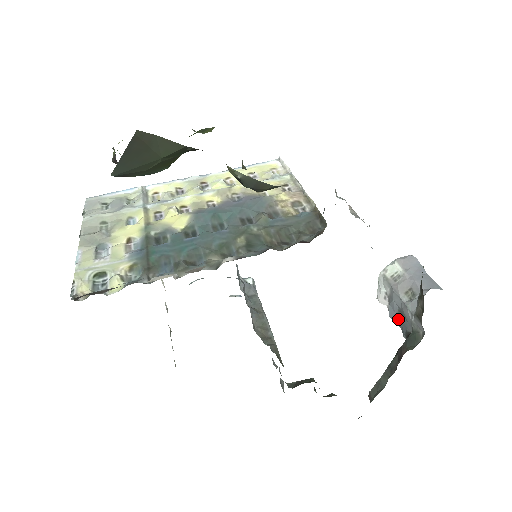
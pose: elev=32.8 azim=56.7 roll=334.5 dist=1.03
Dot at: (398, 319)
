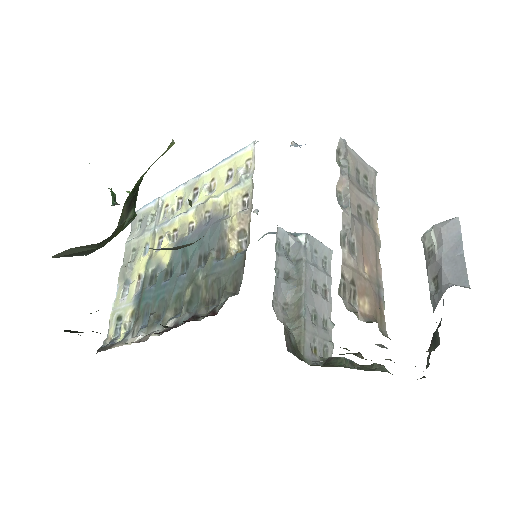
Dot at: occluded
